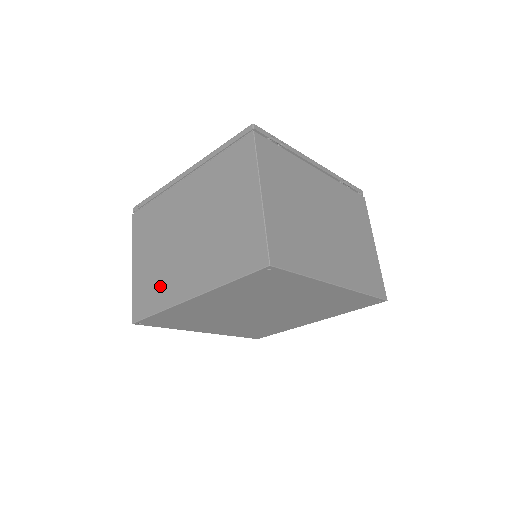
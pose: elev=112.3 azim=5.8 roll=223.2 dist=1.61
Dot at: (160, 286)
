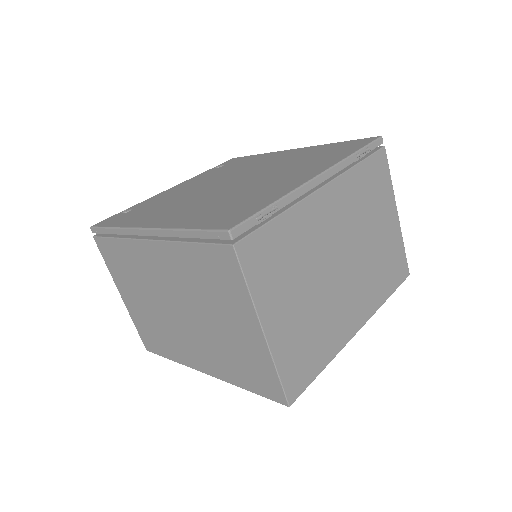
Dot at: (164, 339)
